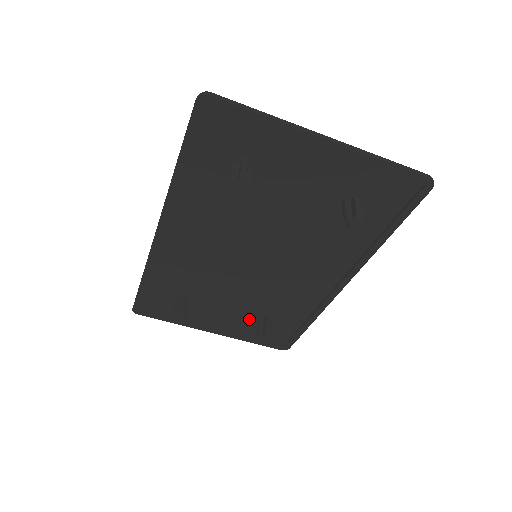
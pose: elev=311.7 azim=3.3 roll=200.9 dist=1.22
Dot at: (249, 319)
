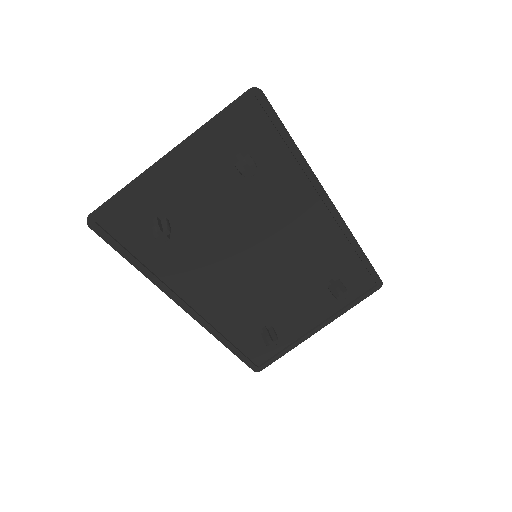
Dot at: (323, 295)
